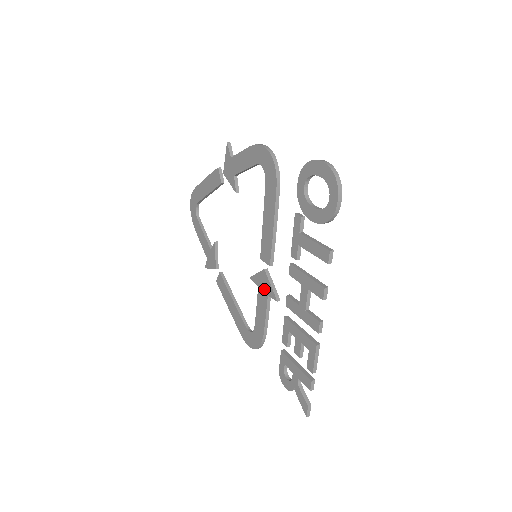
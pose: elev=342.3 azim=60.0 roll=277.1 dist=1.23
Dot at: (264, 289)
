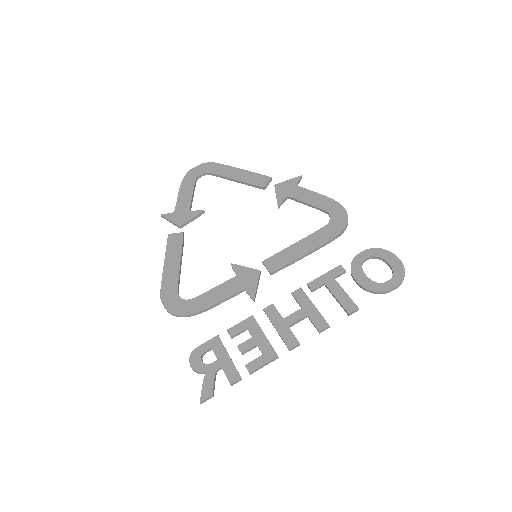
Dot at: (244, 282)
